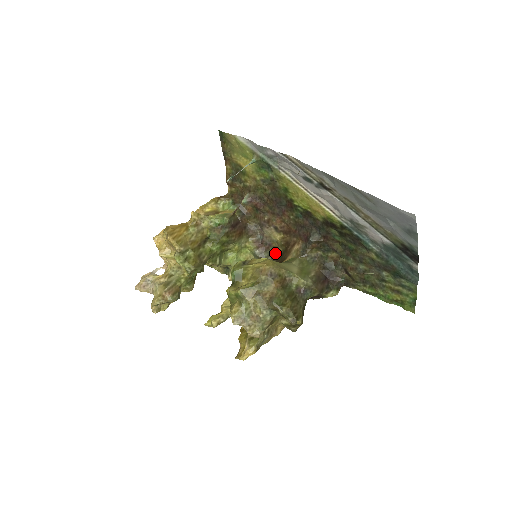
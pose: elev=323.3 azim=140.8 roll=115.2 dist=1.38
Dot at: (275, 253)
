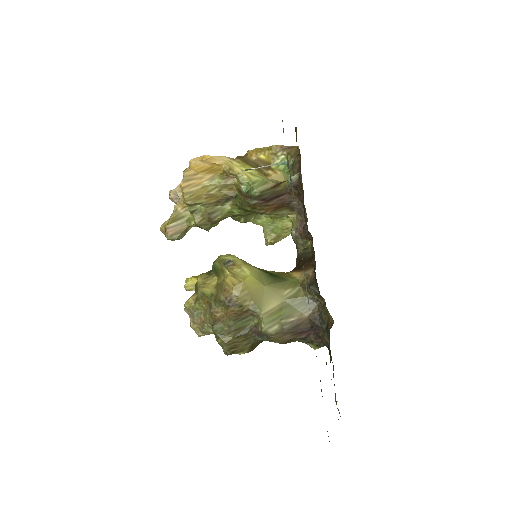
Dot at: (308, 249)
